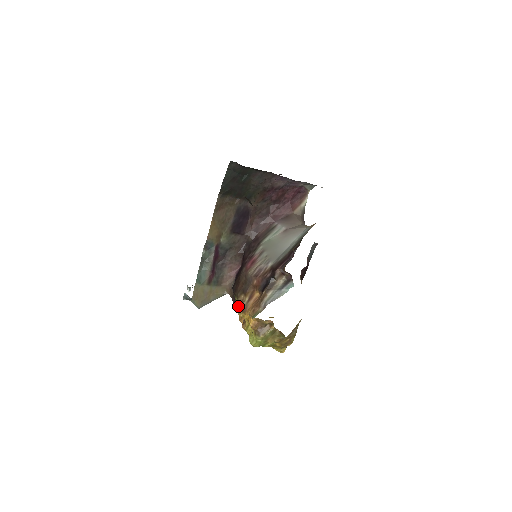
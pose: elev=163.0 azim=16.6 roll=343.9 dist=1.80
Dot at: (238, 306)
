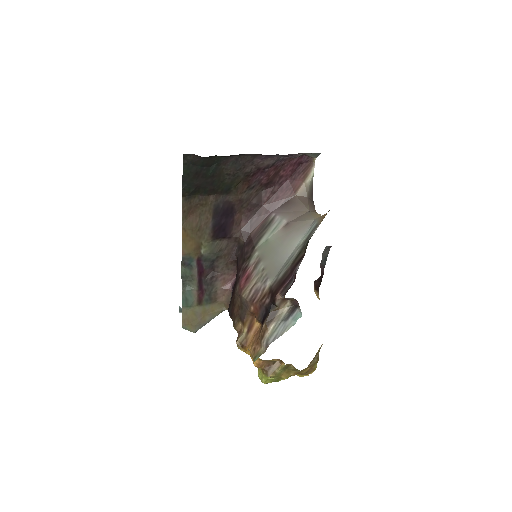
Dot at: (237, 337)
